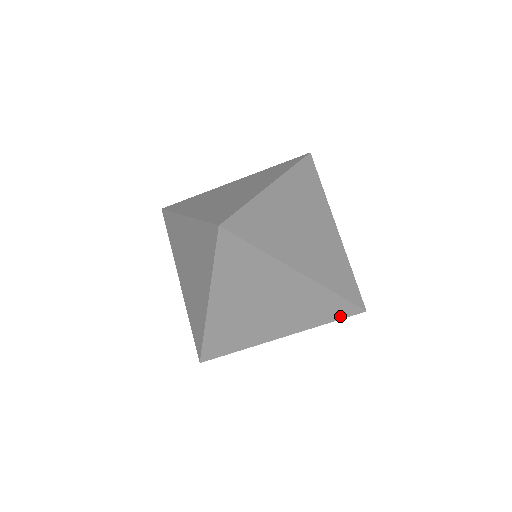
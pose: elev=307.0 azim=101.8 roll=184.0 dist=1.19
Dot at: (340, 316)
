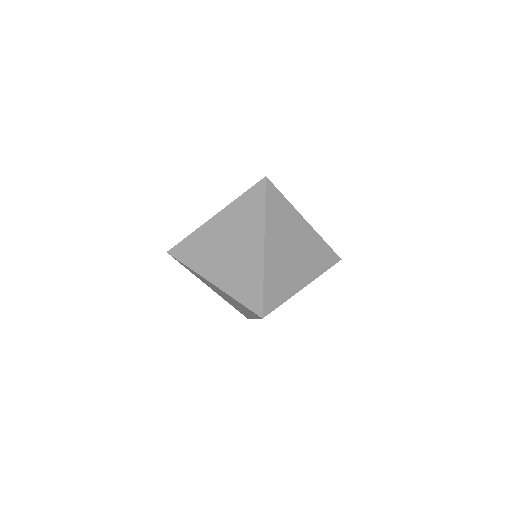
Dot at: occluded
